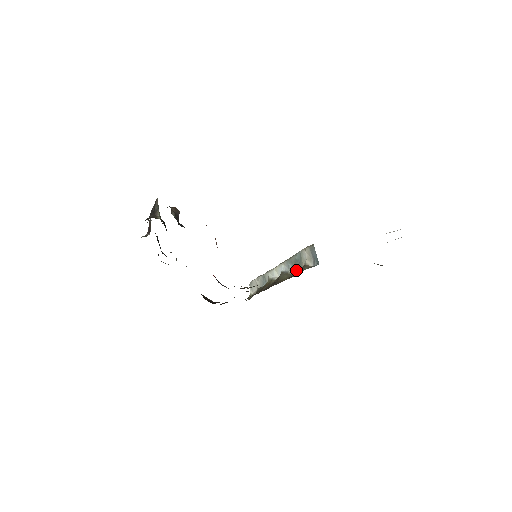
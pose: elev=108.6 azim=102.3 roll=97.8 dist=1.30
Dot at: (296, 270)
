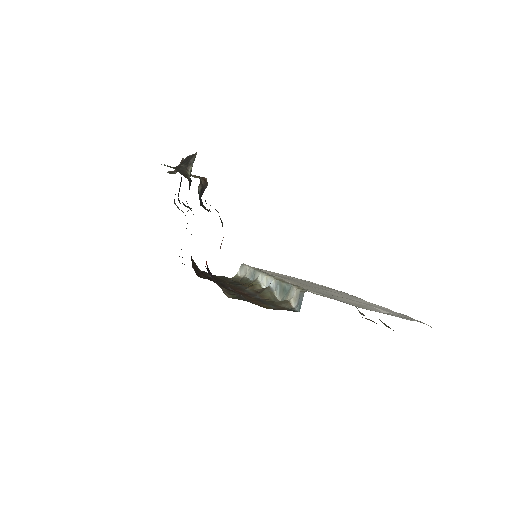
Dot at: (281, 296)
